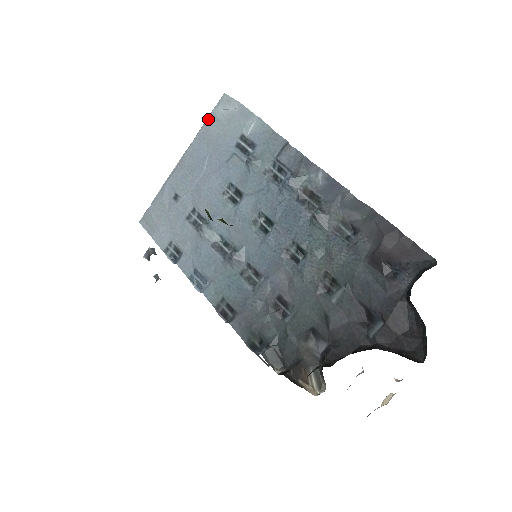
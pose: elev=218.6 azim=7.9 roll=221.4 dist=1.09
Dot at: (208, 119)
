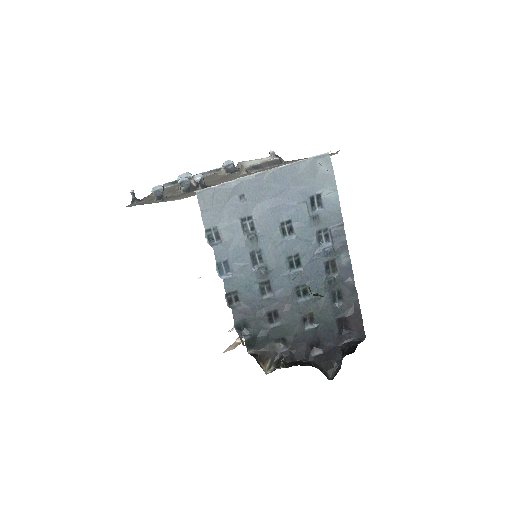
Dot at: (306, 161)
